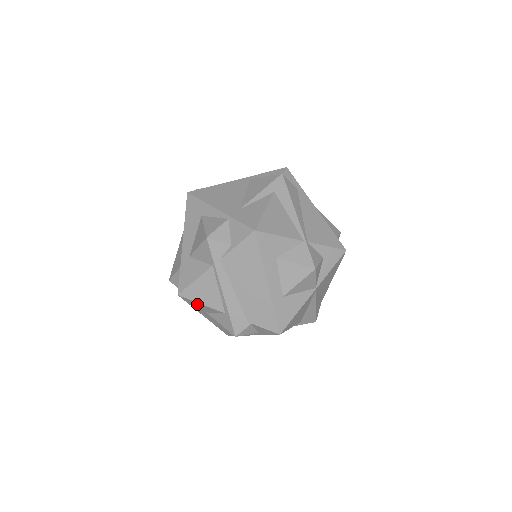
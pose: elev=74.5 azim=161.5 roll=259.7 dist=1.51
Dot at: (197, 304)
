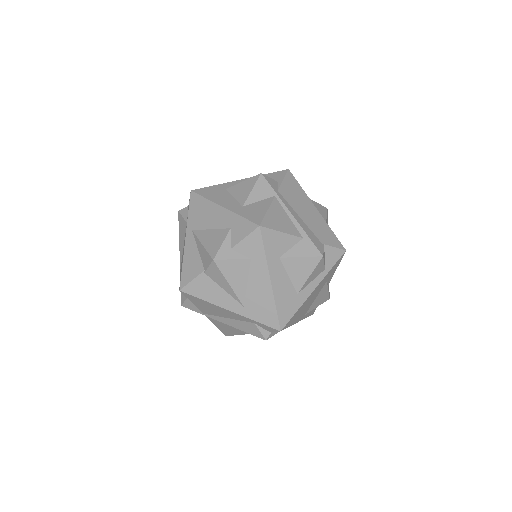
Dot at: (276, 238)
